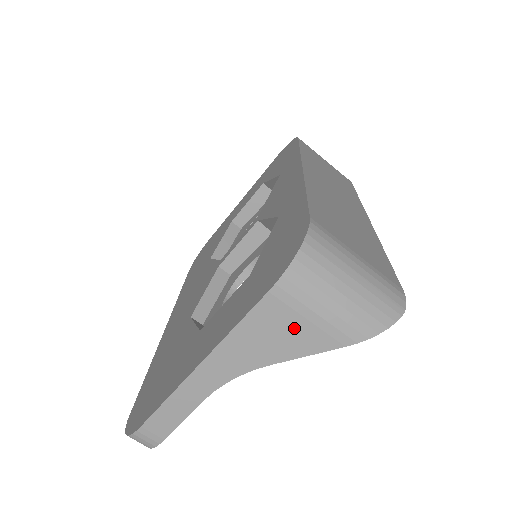
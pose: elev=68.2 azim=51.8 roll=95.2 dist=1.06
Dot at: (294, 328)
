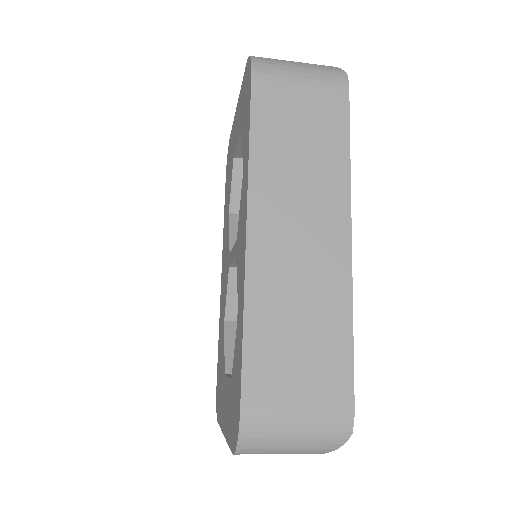
Dot at: occluded
